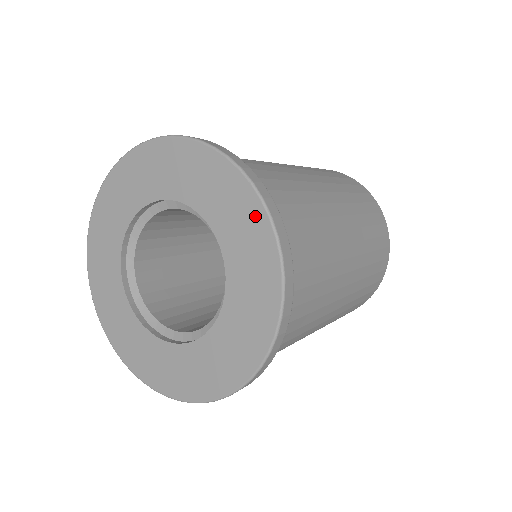
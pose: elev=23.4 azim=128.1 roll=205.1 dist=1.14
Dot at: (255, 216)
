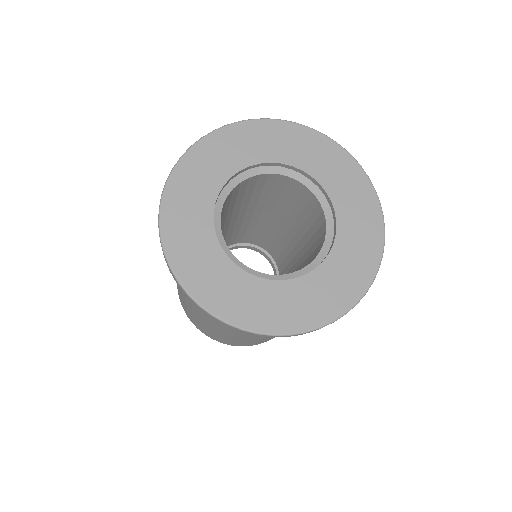
Dot at: (375, 234)
